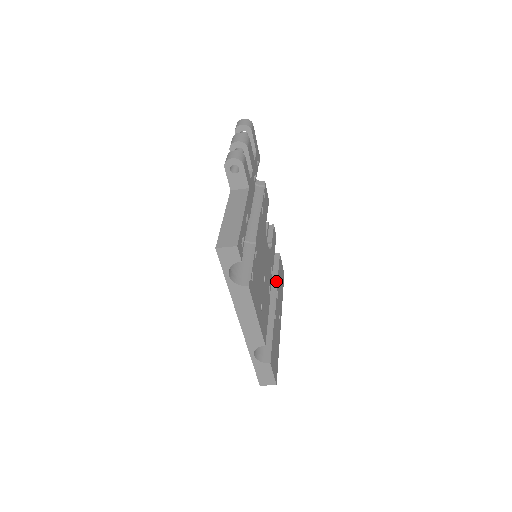
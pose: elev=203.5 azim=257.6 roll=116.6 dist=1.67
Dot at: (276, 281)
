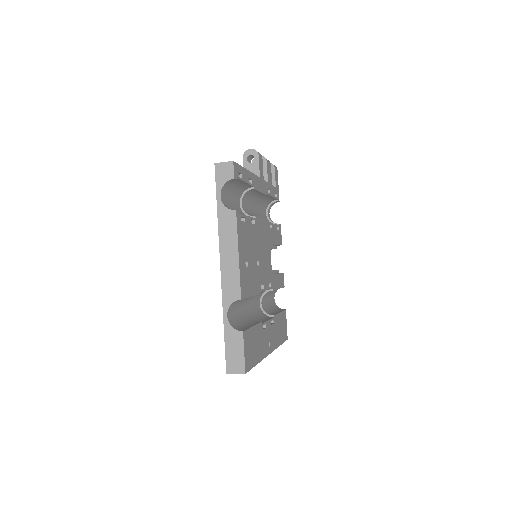
Dot at: (274, 314)
